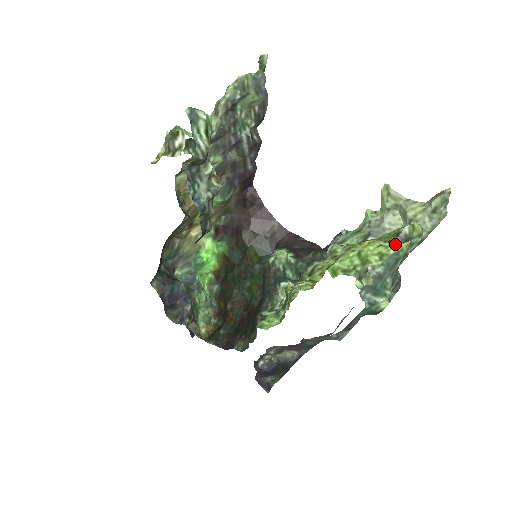
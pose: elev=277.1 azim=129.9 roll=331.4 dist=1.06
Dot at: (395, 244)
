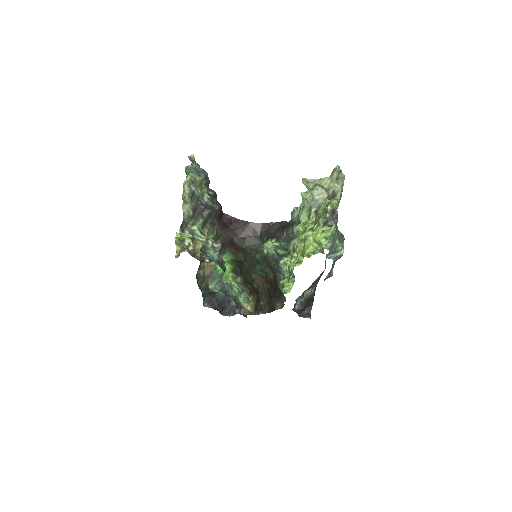
Dot at: (328, 217)
